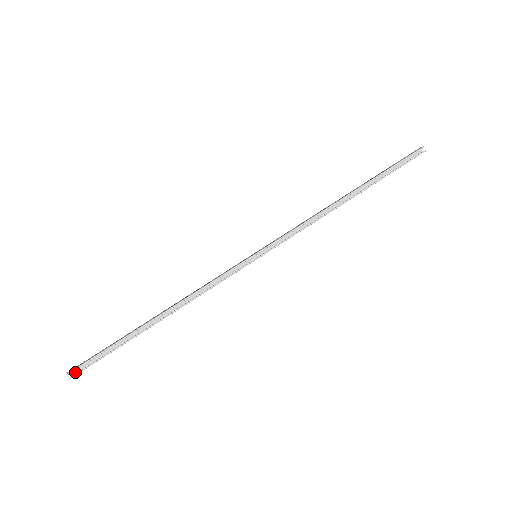
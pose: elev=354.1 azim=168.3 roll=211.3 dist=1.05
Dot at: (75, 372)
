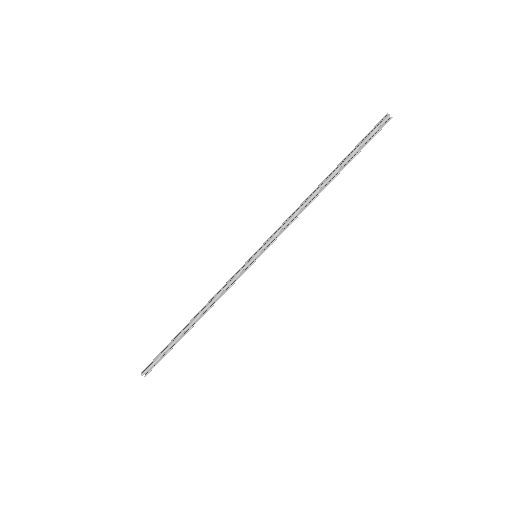
Dot at: (146, 371)
